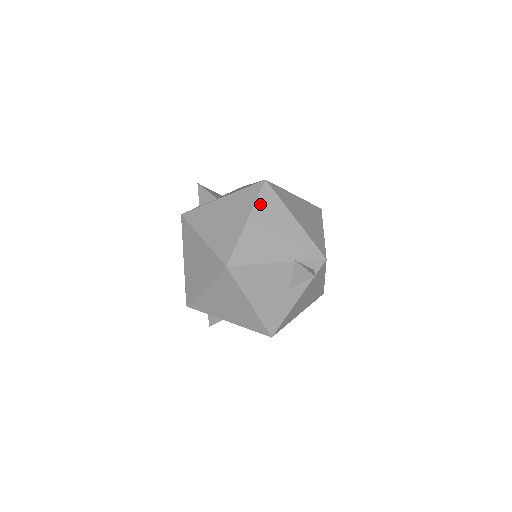
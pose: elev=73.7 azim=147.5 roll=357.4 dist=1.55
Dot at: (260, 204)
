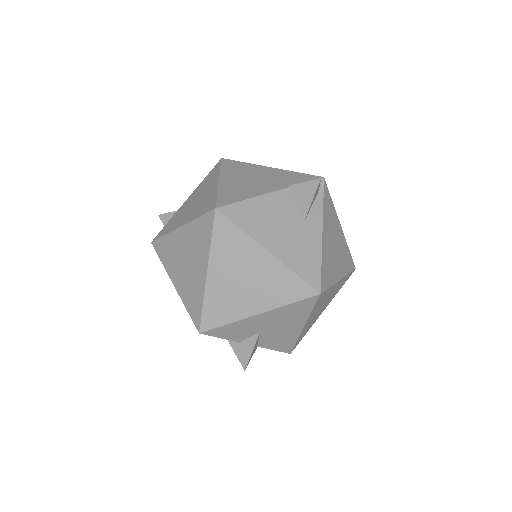
Dot at: (226, 169)
